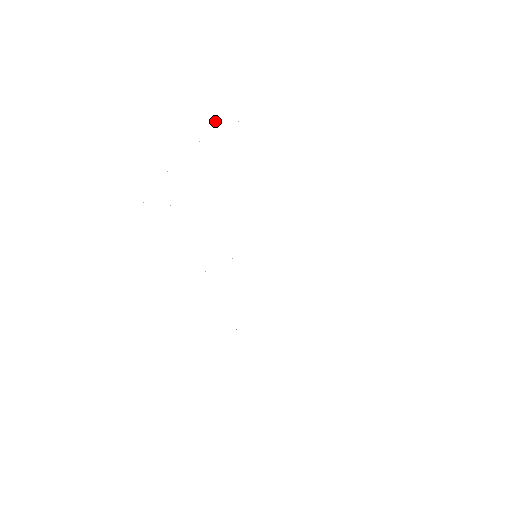
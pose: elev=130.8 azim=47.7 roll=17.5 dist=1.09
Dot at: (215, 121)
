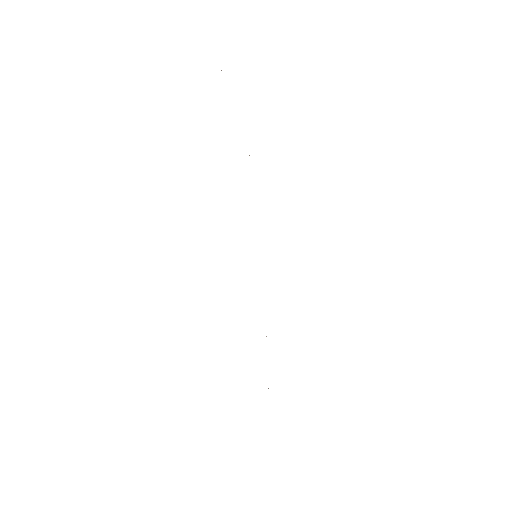
Dot at: occluded
